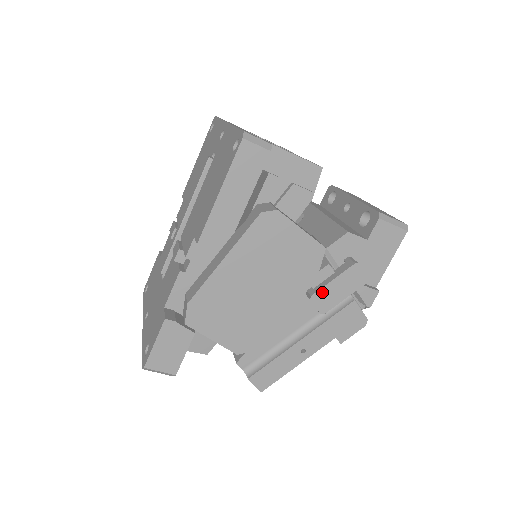
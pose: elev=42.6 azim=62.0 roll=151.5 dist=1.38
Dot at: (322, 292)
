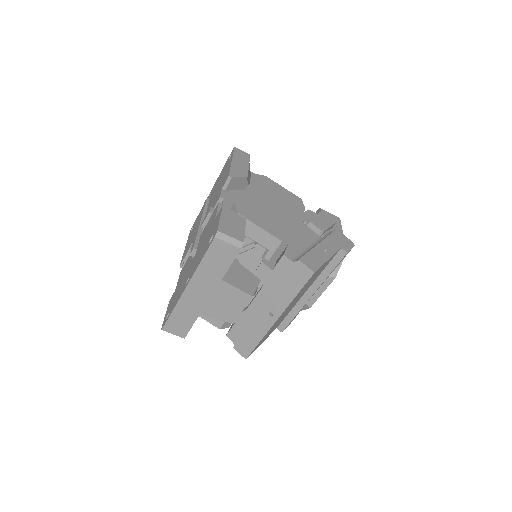
Dot at: (314, 219)
